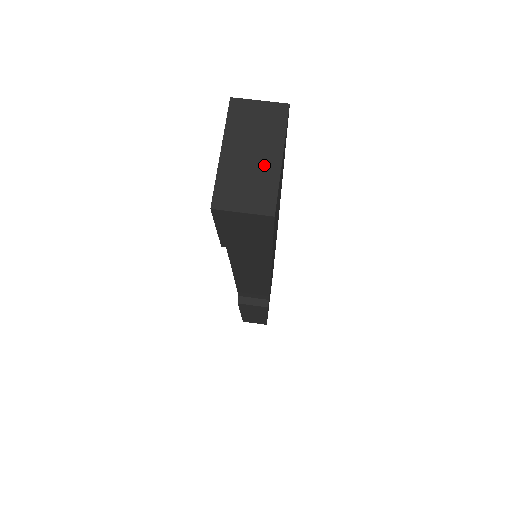
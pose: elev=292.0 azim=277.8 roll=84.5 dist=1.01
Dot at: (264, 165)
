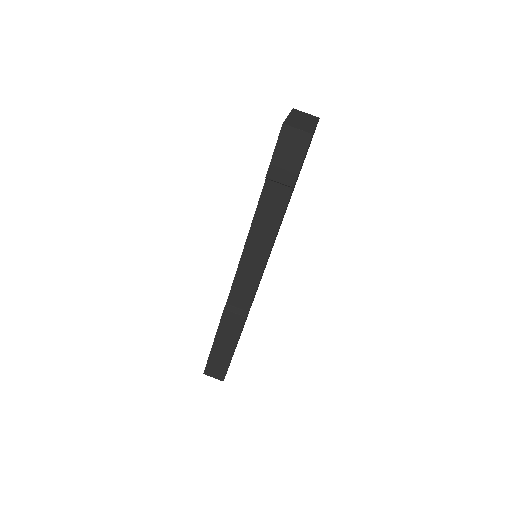
Dot at: (308, 124)
